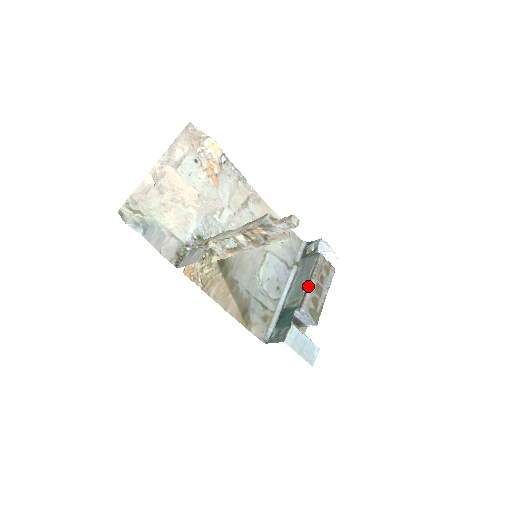
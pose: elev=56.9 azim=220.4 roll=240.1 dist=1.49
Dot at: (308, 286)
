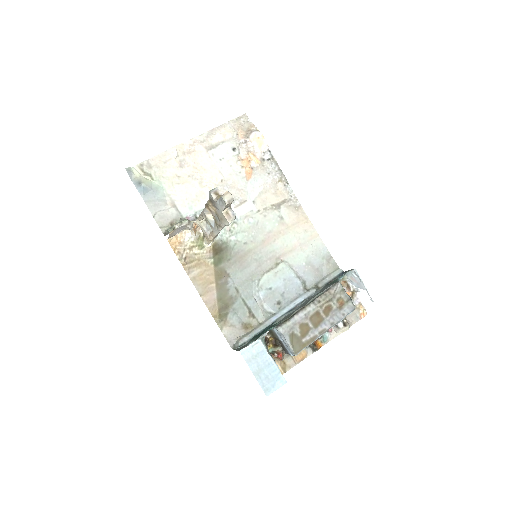
Dot at: (302, 309)
